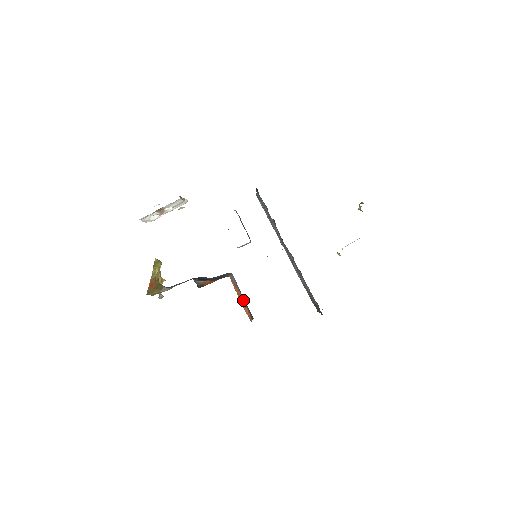
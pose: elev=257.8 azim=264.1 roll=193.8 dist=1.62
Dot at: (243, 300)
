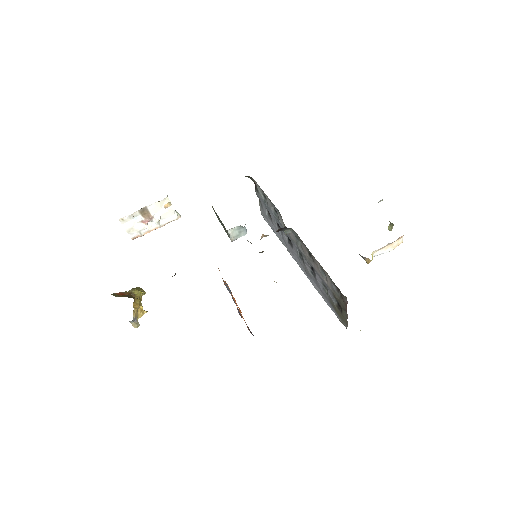
Dot at: (241, 317)
